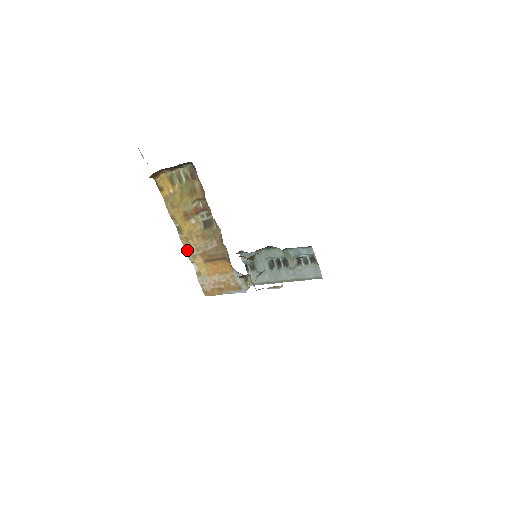
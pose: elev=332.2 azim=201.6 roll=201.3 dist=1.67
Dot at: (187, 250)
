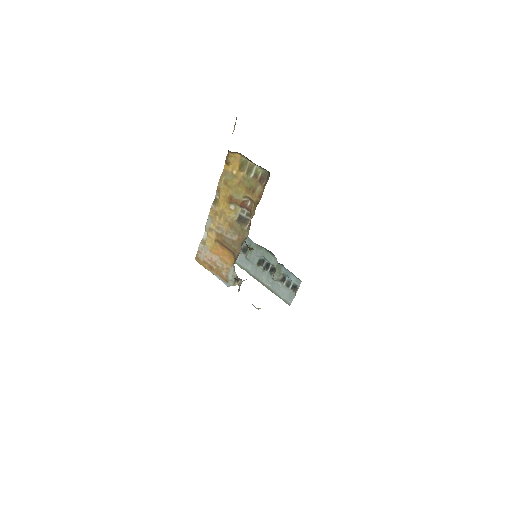
Dot at: (209, 220)
